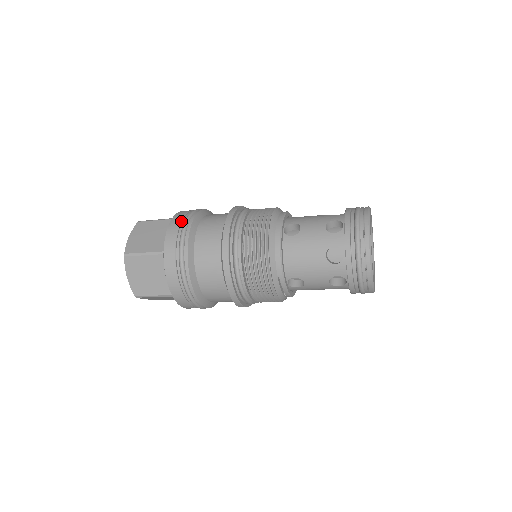
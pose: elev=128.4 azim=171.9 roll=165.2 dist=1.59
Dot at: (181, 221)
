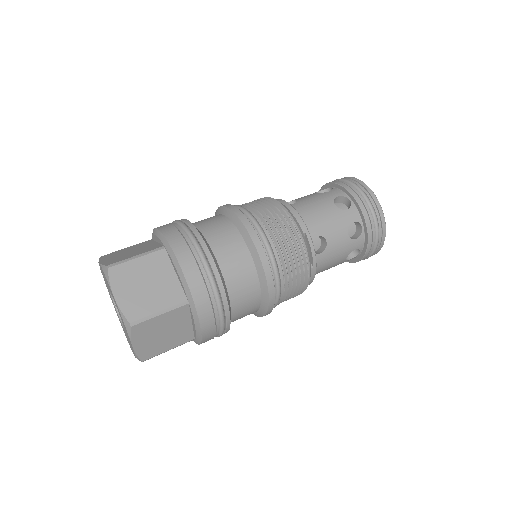
Dot at: (169, 223)
